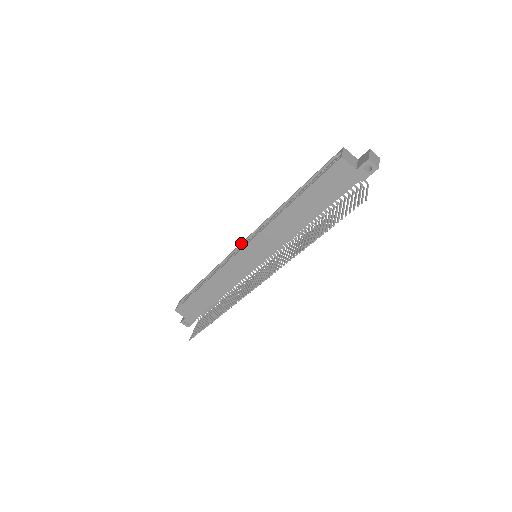
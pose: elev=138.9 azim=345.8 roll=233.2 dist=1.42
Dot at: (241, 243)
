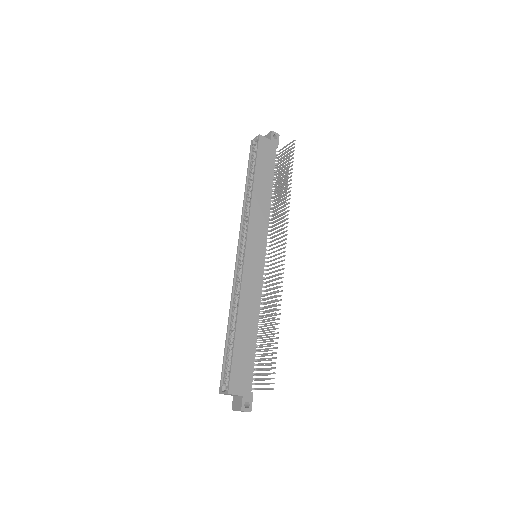
Dot at: (236, 259)
